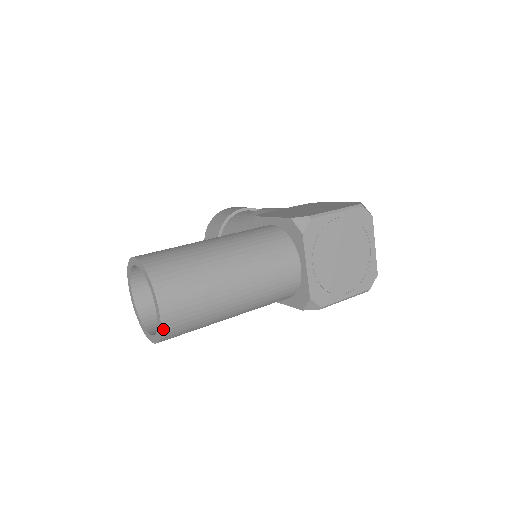
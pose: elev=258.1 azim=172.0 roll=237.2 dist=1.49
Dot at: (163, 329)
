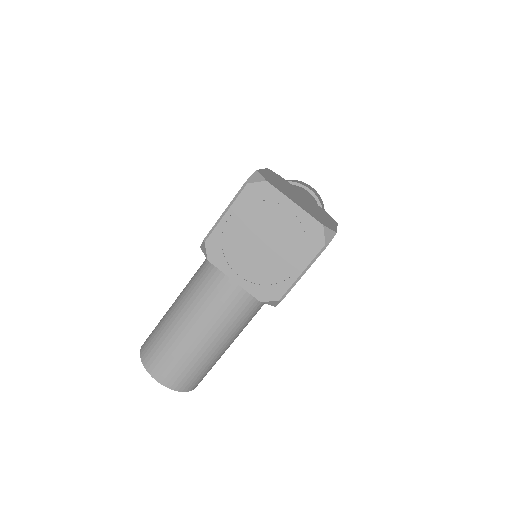
Dot at: (173, 388)
